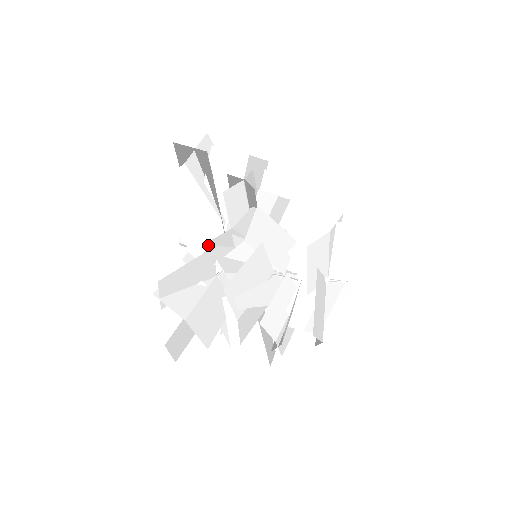
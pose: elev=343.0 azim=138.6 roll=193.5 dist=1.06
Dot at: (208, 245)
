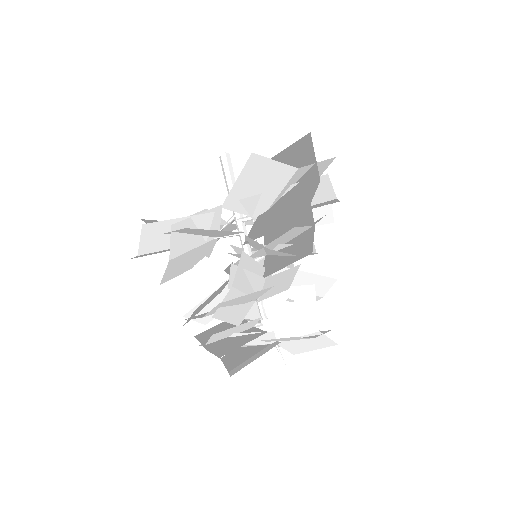
Dot at: (239, 210)
